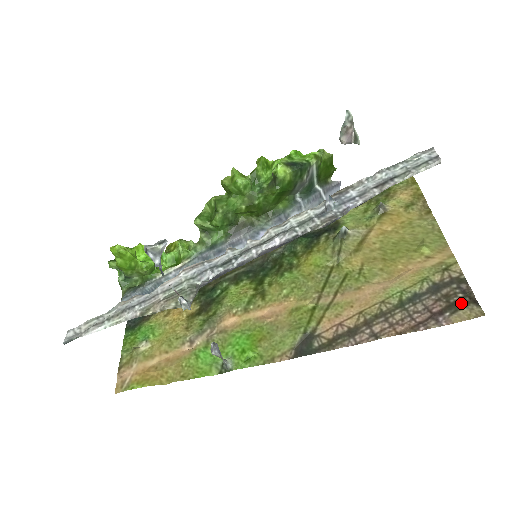
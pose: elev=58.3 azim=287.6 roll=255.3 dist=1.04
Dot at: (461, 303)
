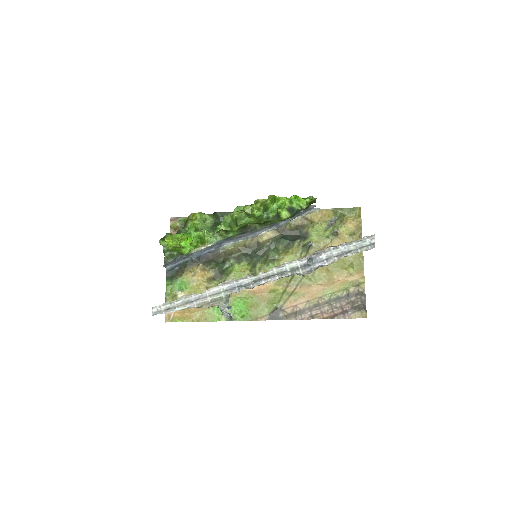
Dot at: (358, 308)
